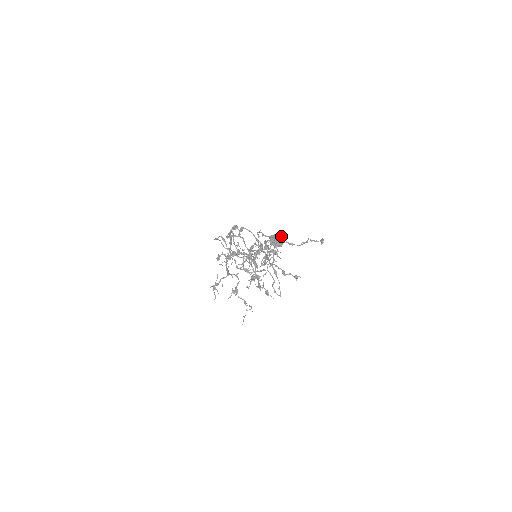
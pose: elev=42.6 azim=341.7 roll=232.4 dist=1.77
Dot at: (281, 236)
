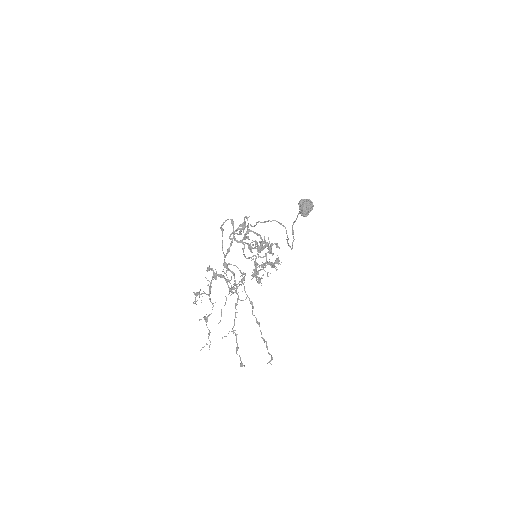
Dot at: (311, 206)
